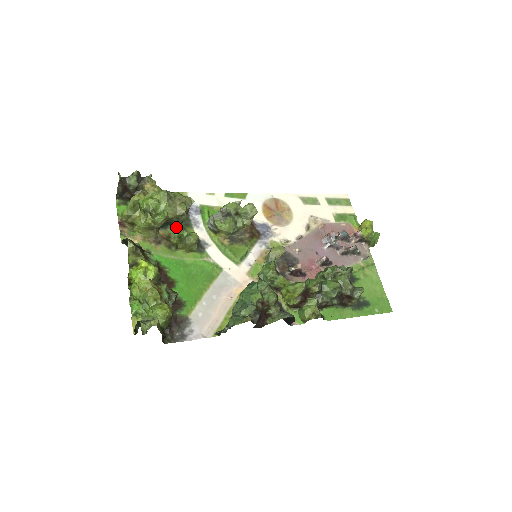
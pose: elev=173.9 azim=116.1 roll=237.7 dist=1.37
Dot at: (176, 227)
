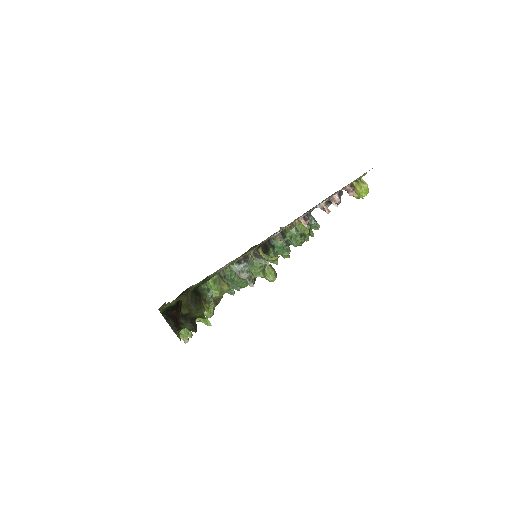
Dot at: occluded
